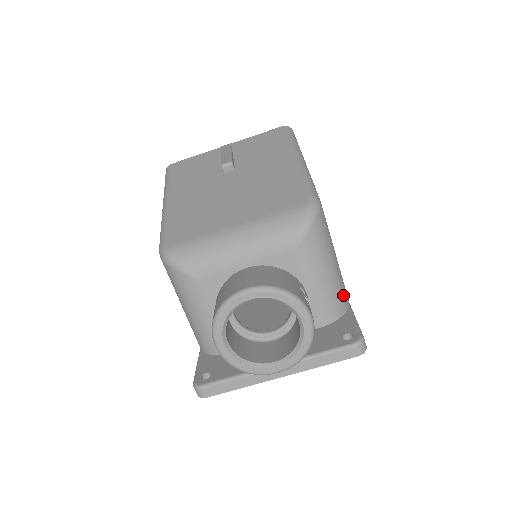
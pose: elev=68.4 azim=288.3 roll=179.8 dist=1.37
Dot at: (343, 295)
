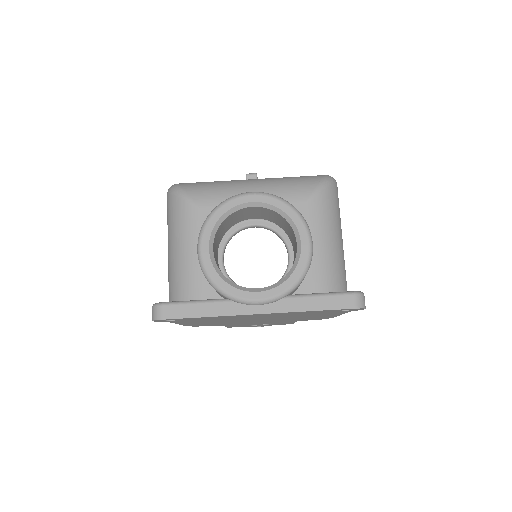
Dot at: (344, 279)
